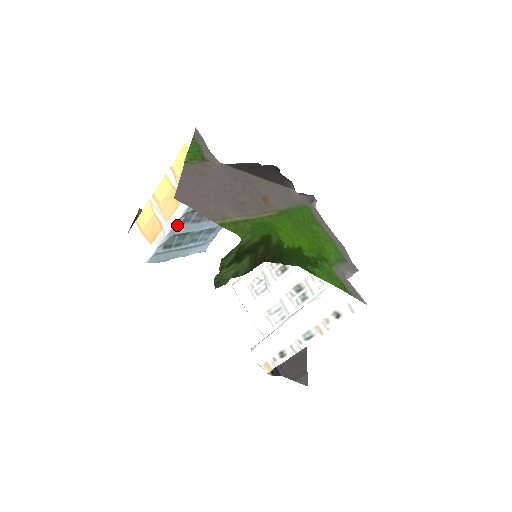
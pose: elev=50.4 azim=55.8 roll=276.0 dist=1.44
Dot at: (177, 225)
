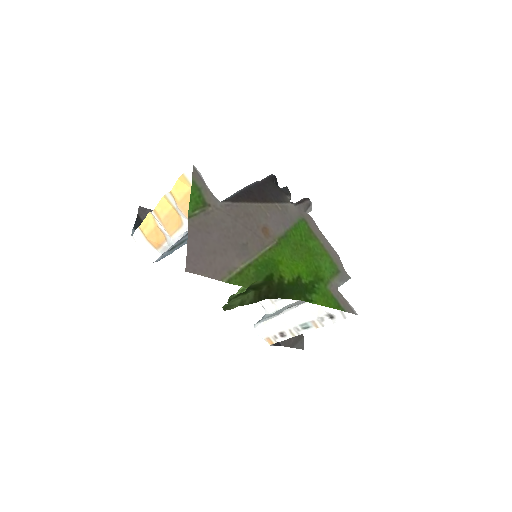
Dot at: (181, 239)
